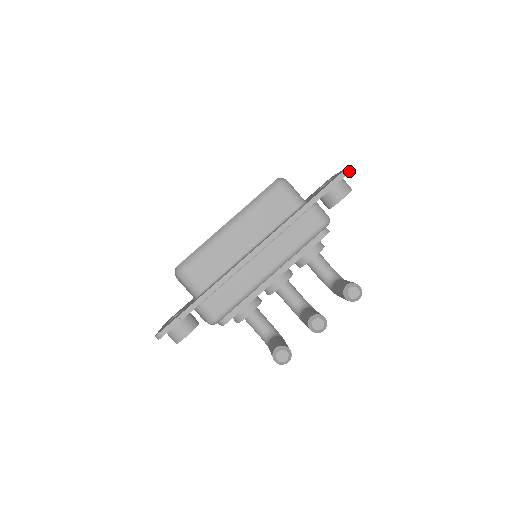
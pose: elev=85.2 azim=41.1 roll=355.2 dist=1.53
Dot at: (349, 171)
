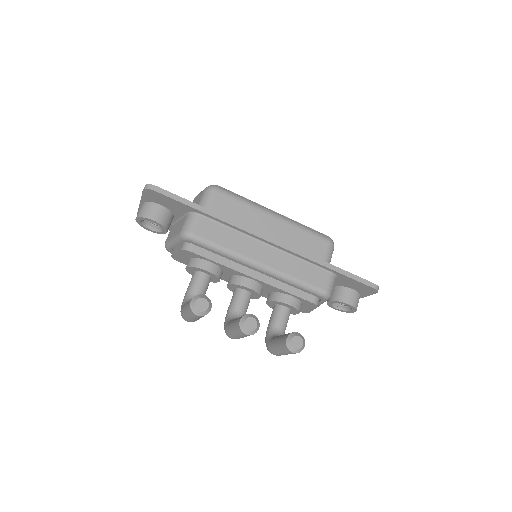
Dot at: (378, 289)
